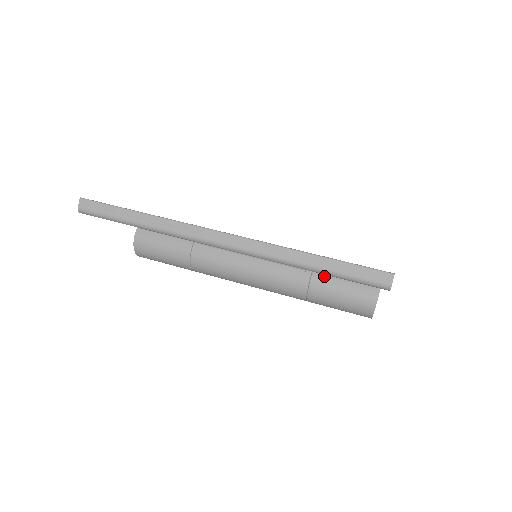
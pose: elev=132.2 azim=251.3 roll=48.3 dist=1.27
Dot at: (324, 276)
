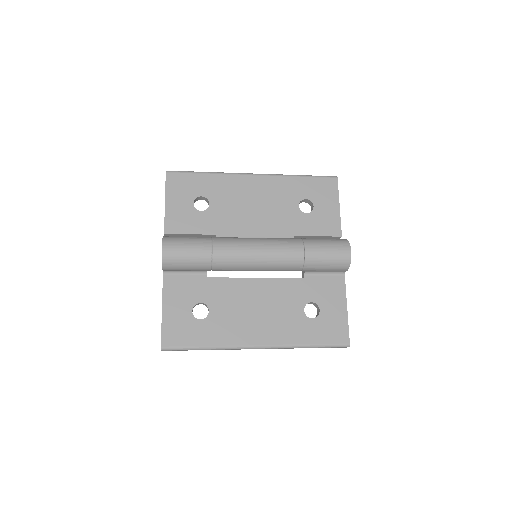
Dot at: occluded
